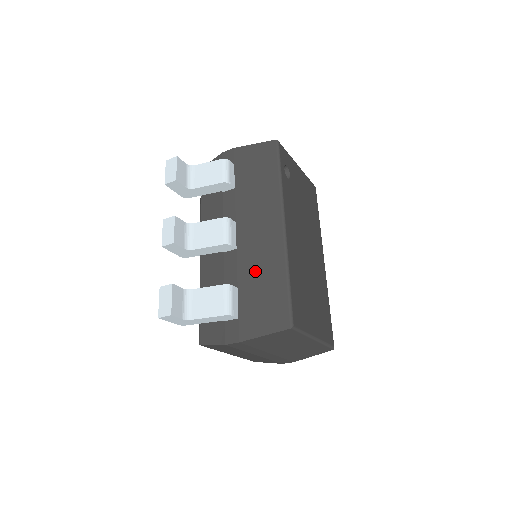
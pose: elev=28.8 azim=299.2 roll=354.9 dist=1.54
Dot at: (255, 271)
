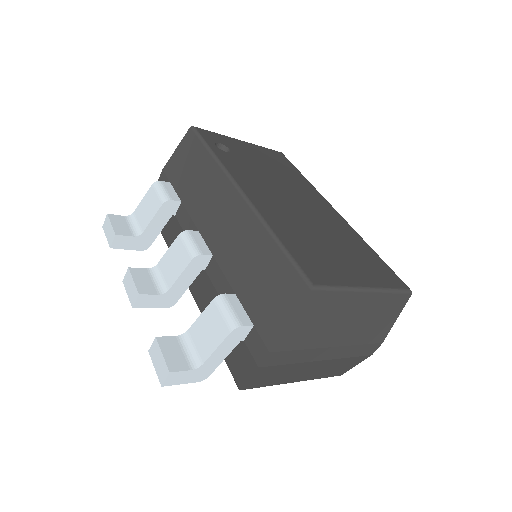
Dot at: (241, 261)
